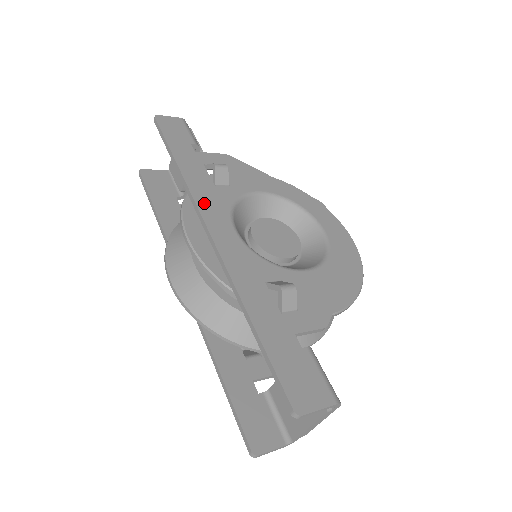
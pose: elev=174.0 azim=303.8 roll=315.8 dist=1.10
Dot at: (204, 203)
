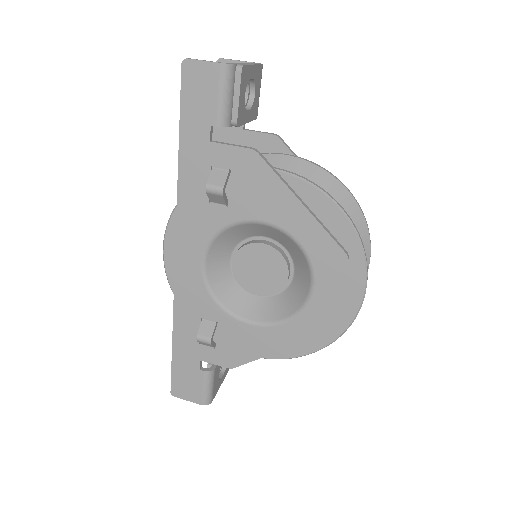
Dot at: (185, 224)
